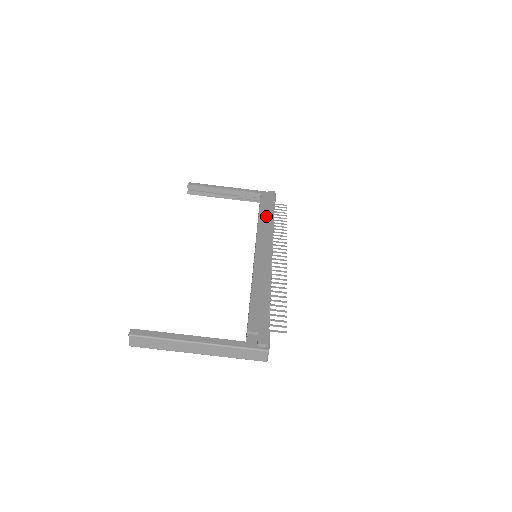
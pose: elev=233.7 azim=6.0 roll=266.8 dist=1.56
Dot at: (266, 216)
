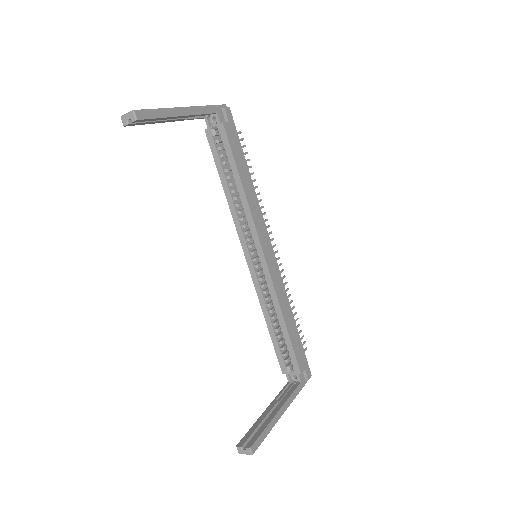
Dot at: (247, 180)
